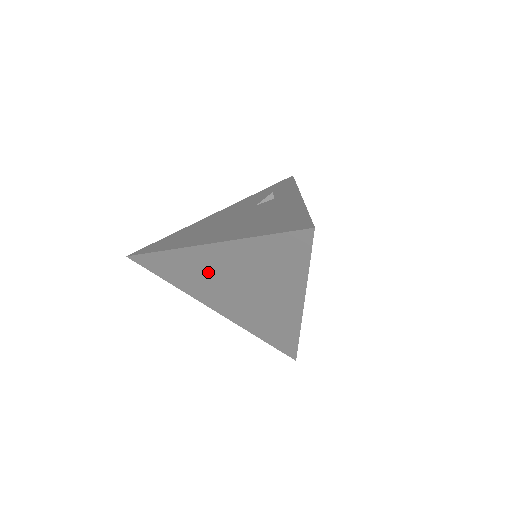
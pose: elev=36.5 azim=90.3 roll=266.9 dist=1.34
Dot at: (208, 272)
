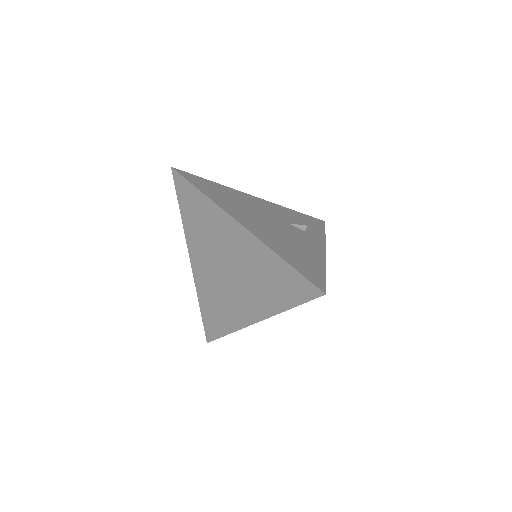
Dot at: (219, 238)
